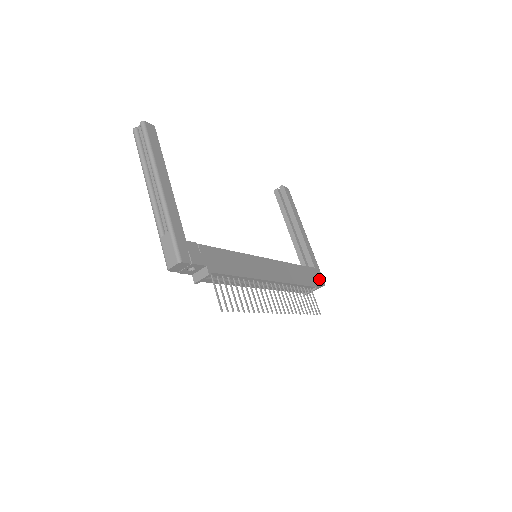
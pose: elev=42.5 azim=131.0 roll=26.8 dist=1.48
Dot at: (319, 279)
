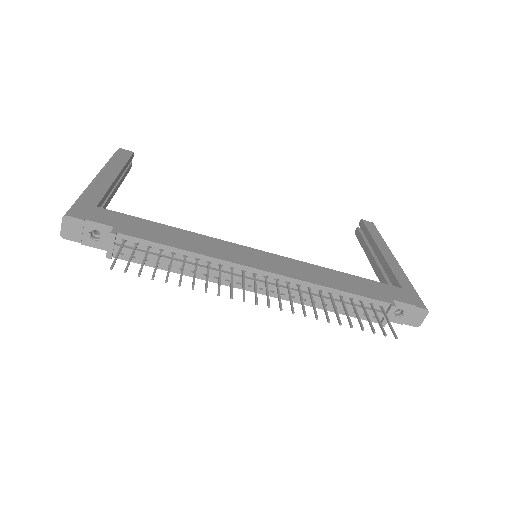
Dot at: (408, 299)
